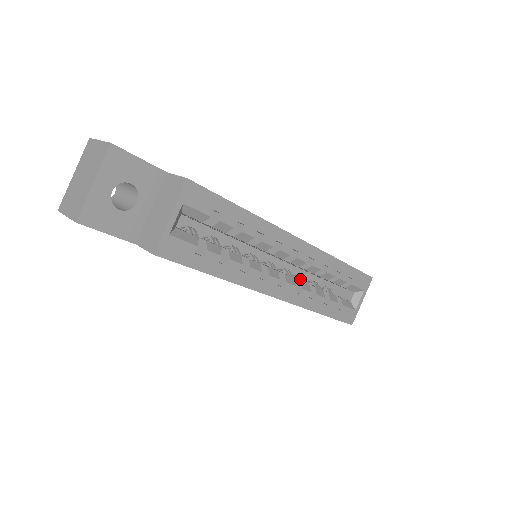
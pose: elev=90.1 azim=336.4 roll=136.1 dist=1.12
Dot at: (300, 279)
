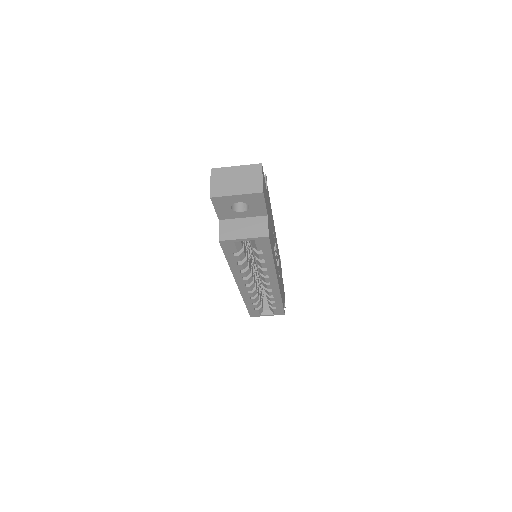
Dot at: (258, 284)
